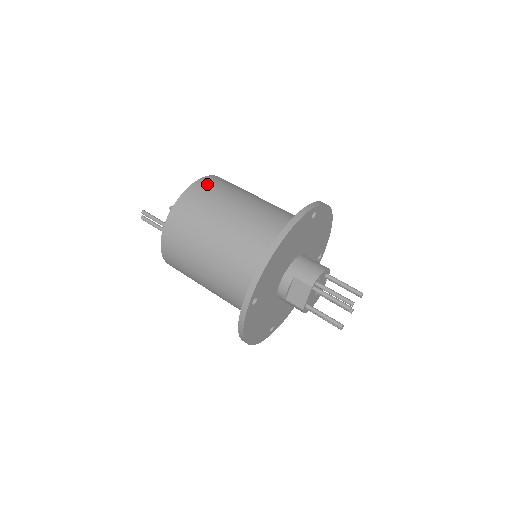
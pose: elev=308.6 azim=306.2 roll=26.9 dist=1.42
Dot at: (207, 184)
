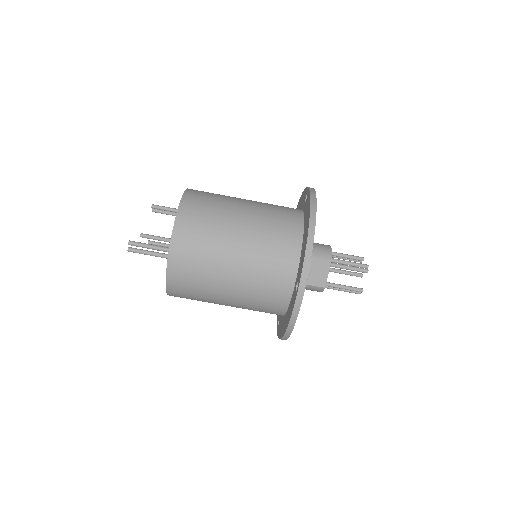
Dot at: (195, 195)
